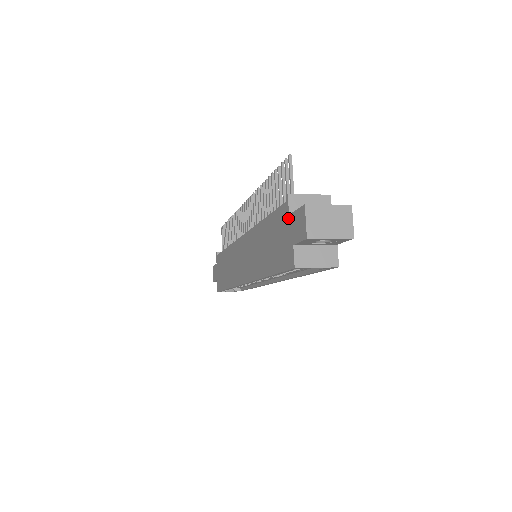
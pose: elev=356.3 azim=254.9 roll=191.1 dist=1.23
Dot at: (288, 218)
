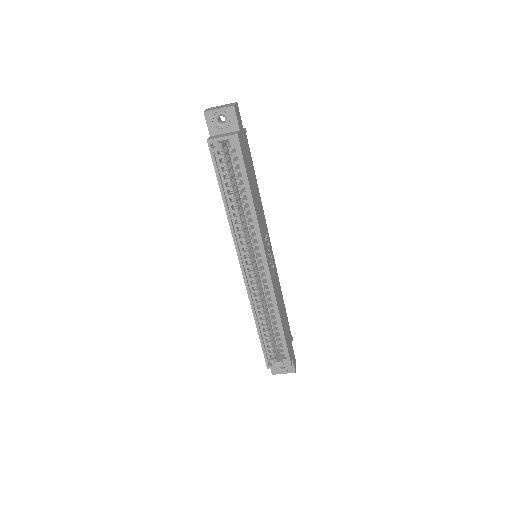
Dot at: occluded
